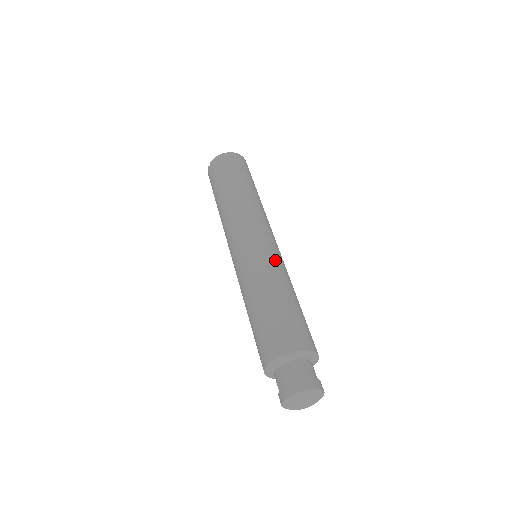
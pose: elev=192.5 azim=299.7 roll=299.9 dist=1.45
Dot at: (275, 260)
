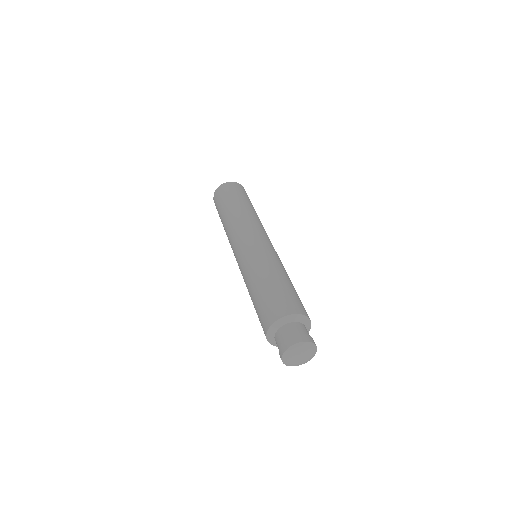
Dot at: (267, 253)
